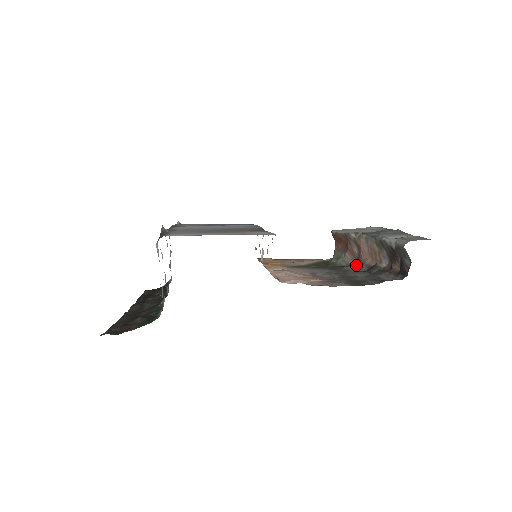
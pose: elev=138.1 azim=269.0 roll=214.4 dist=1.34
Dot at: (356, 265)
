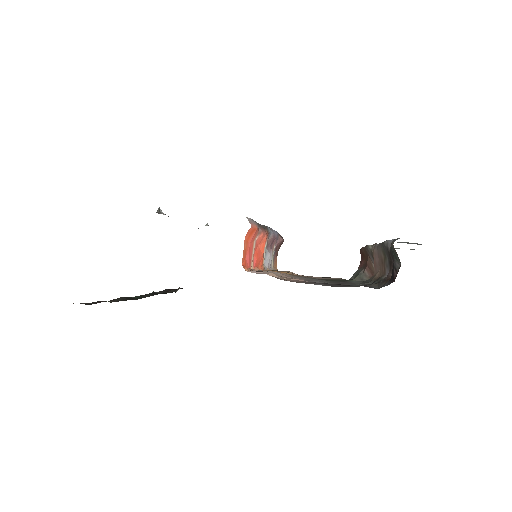
Dot at: (367, 280)
